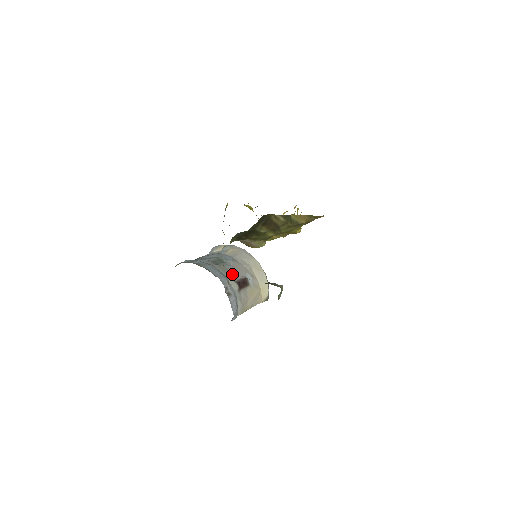
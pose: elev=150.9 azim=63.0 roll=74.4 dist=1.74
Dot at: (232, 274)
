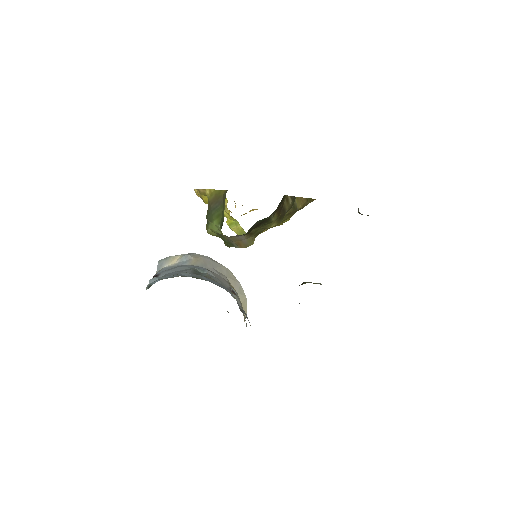
Dot at: (224, 286)
